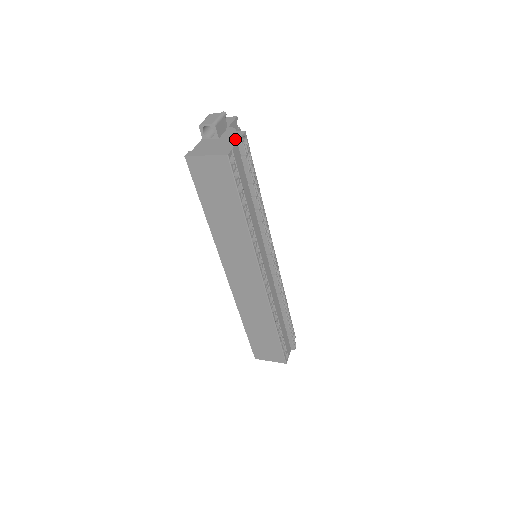
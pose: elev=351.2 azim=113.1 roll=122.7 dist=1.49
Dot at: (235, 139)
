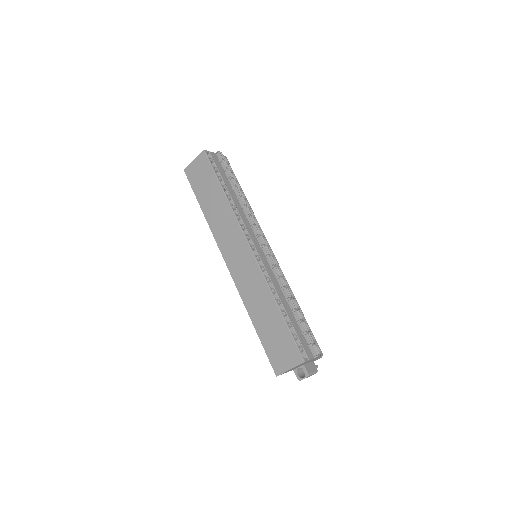
Dot at: occluded
